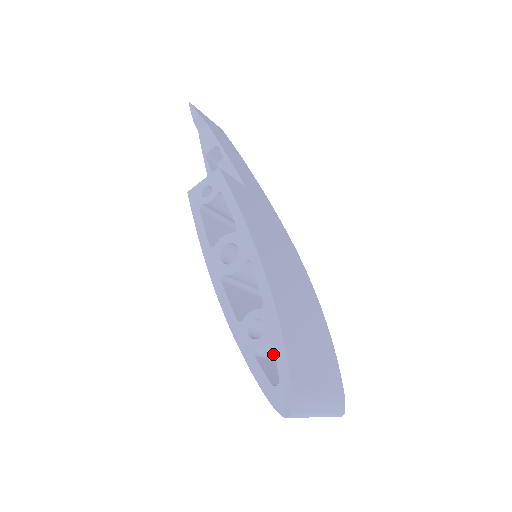
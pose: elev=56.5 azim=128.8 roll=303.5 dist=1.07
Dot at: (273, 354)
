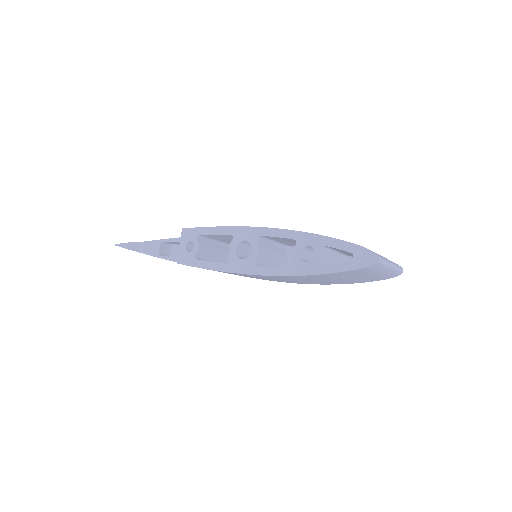
Dot at: occluded
